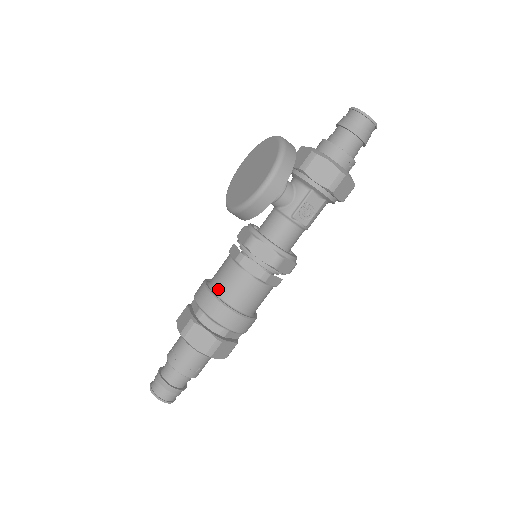
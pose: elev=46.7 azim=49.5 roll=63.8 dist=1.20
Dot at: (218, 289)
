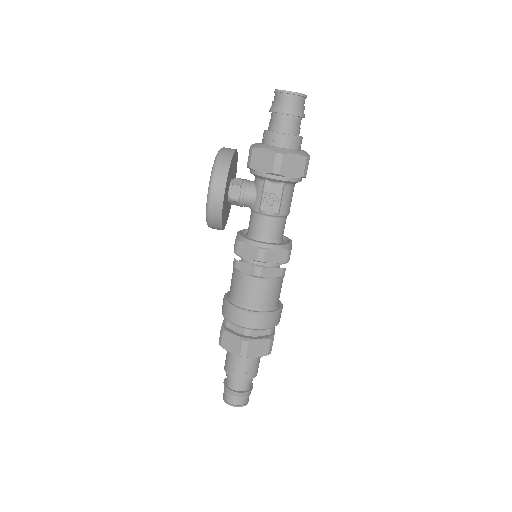
Dot at: (231, 296)
